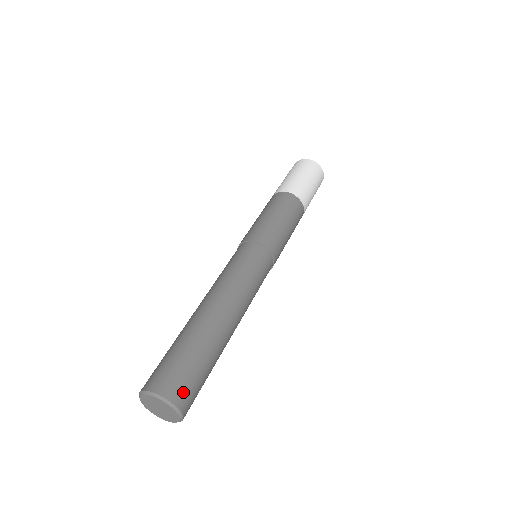
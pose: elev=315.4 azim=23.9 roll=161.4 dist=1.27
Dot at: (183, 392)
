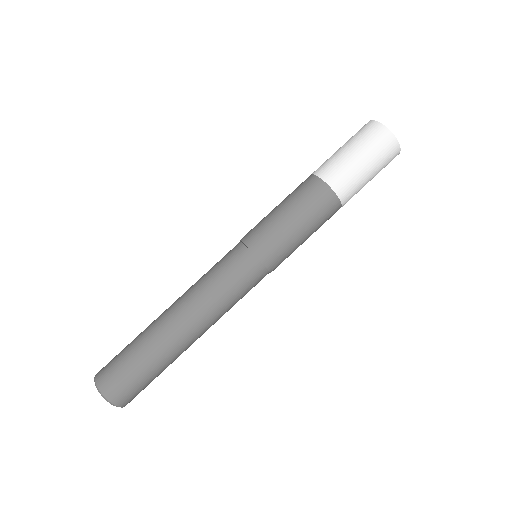
Dot at: (133, 398)
